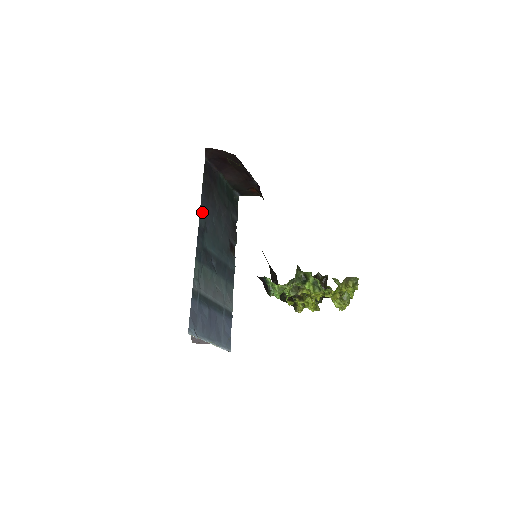
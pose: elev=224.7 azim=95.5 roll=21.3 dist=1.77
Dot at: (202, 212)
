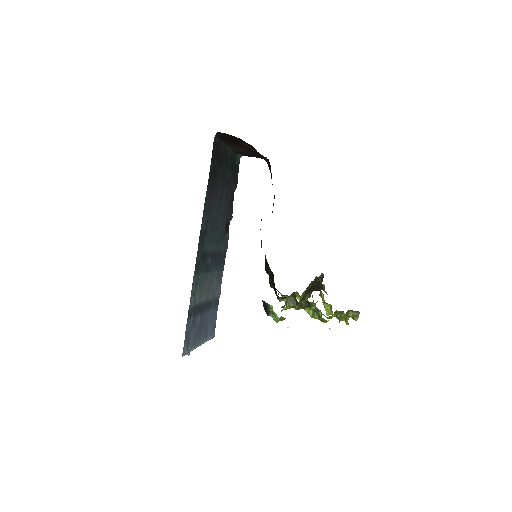
Dot at: (205, 212)
